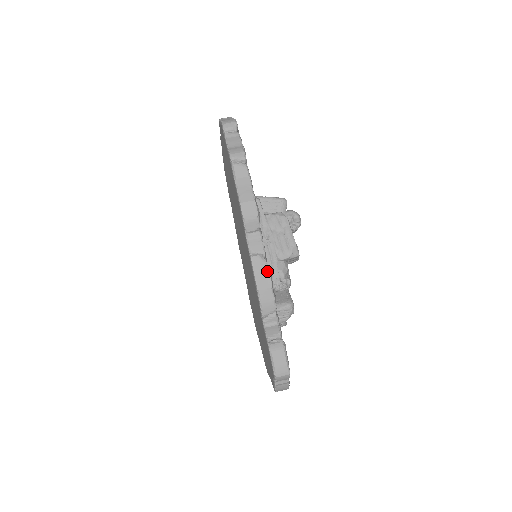
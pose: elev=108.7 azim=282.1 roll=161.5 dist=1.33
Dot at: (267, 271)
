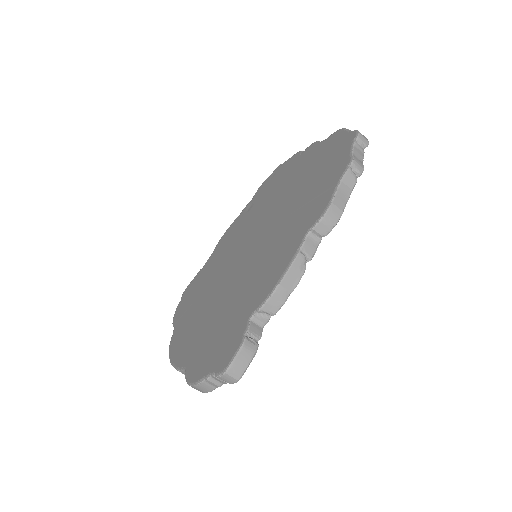
Dot at: (300, 276)
